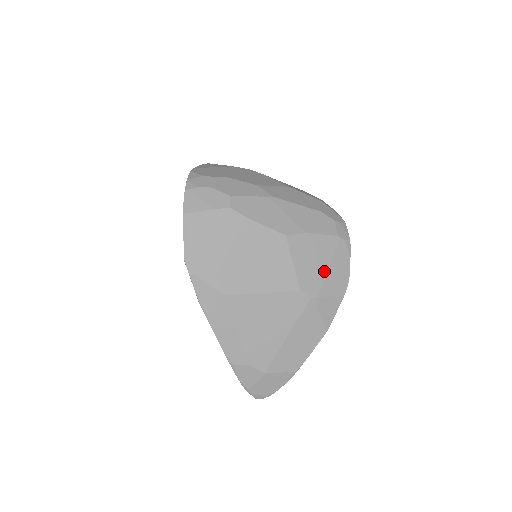
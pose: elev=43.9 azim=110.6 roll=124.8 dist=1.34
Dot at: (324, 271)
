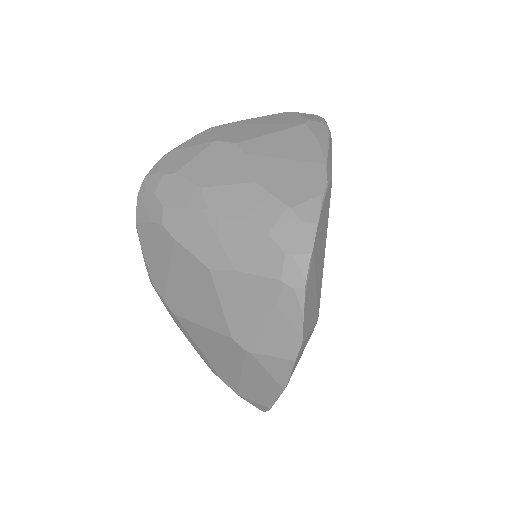
Dot at: (261, 323)
